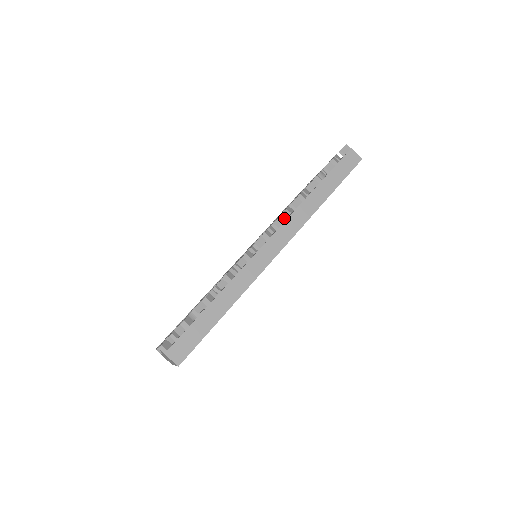
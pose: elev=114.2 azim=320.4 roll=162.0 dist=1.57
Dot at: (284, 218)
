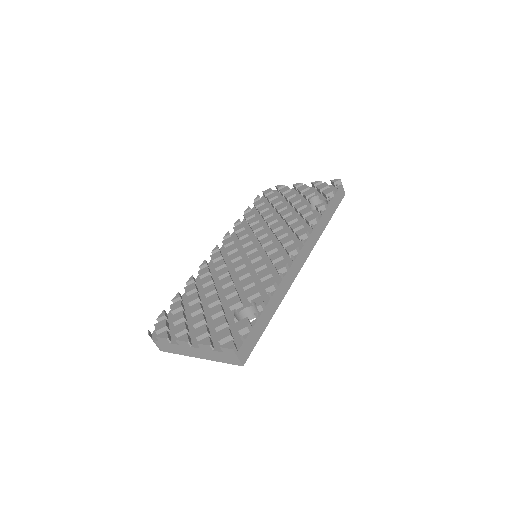
Dot at: (308, 235)
